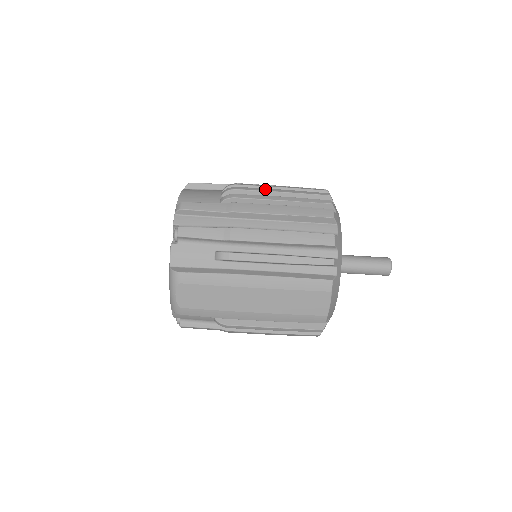
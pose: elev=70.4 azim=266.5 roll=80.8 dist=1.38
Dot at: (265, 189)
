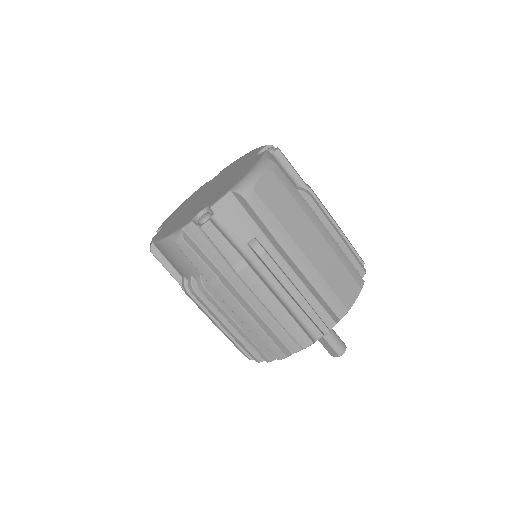
Dot at: occluded
